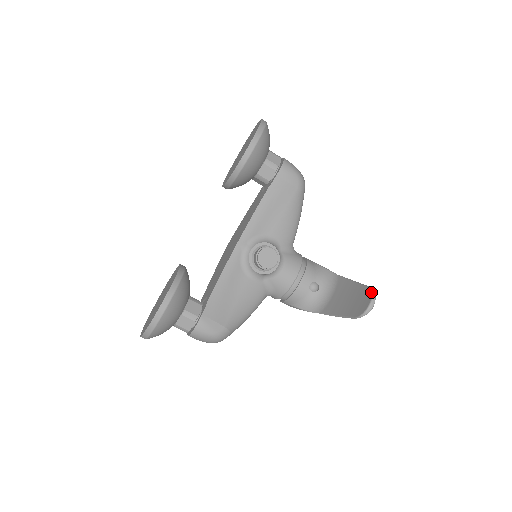
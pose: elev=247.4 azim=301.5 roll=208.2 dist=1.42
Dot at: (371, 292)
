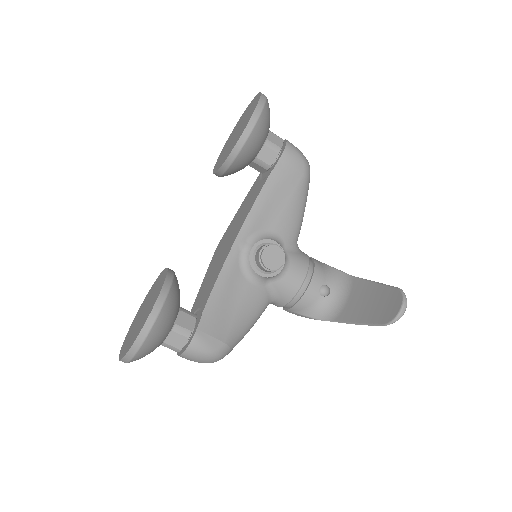
Dot at: (401, 293)
